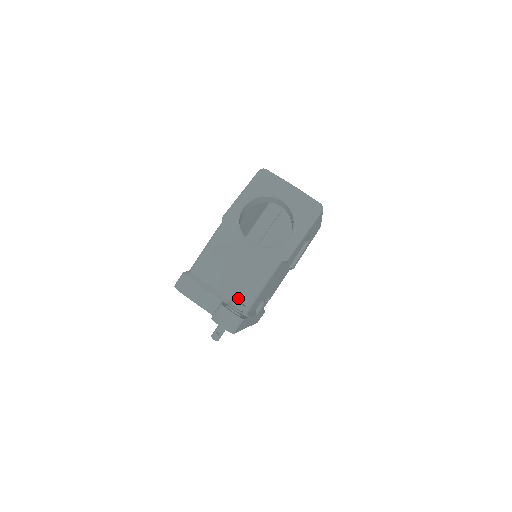
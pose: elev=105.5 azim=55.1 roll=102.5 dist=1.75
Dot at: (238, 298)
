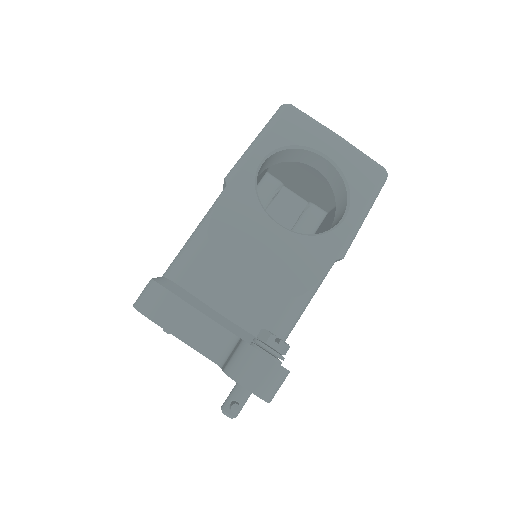
Dot at: (264, 328)
